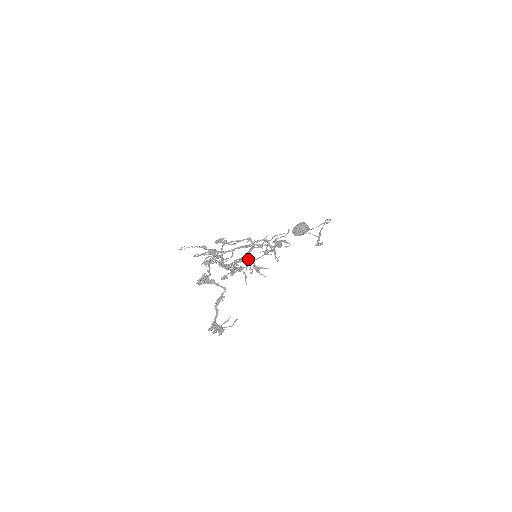
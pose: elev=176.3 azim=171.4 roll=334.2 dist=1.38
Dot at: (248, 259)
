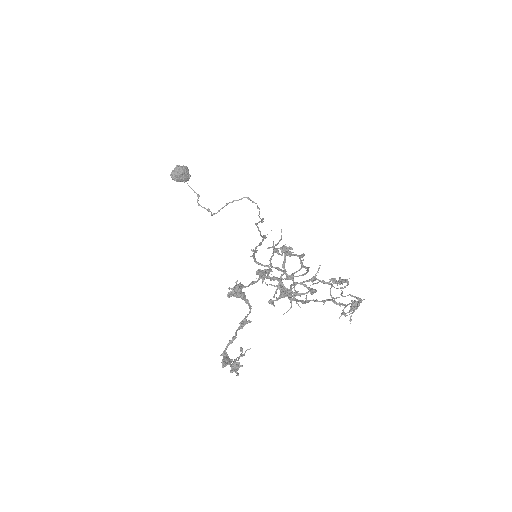
Dot at: (314, 291)
